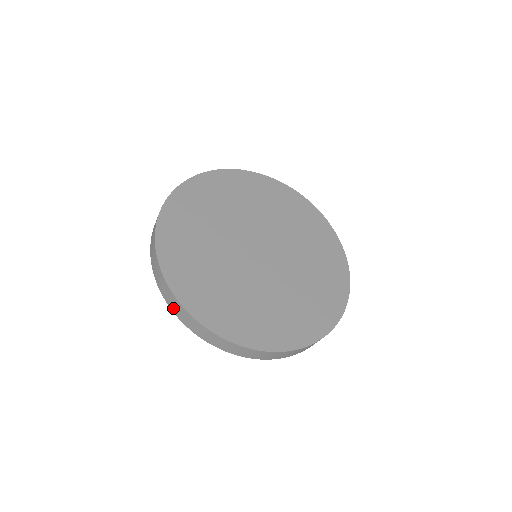
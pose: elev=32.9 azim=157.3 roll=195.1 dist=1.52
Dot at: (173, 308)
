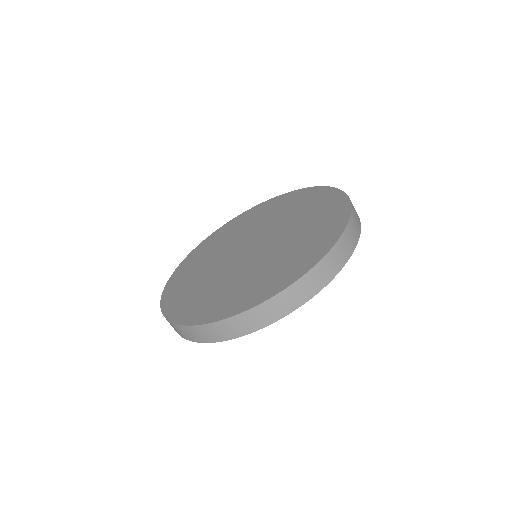
Dot at: occluded
